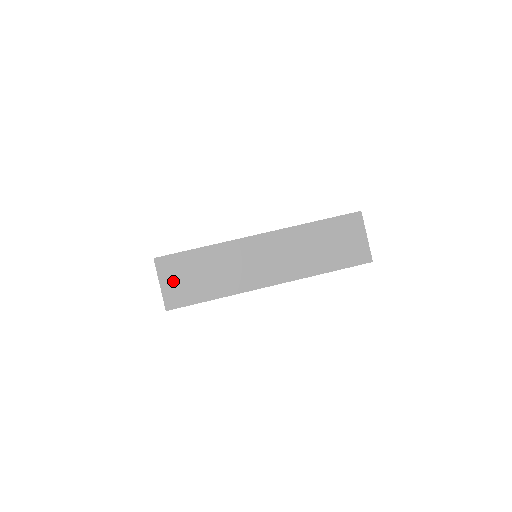
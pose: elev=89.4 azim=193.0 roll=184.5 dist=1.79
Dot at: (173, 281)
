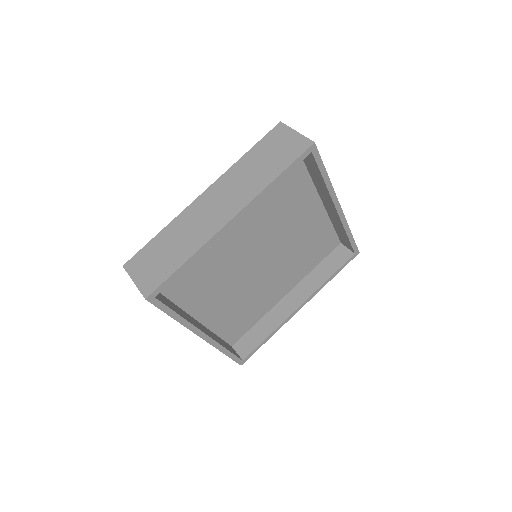
Dot at: (144, 272)
